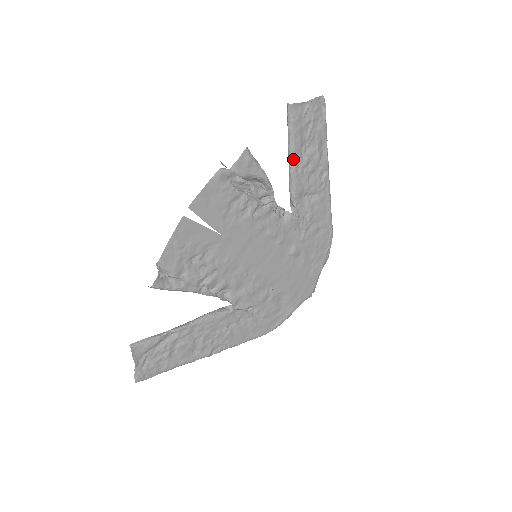
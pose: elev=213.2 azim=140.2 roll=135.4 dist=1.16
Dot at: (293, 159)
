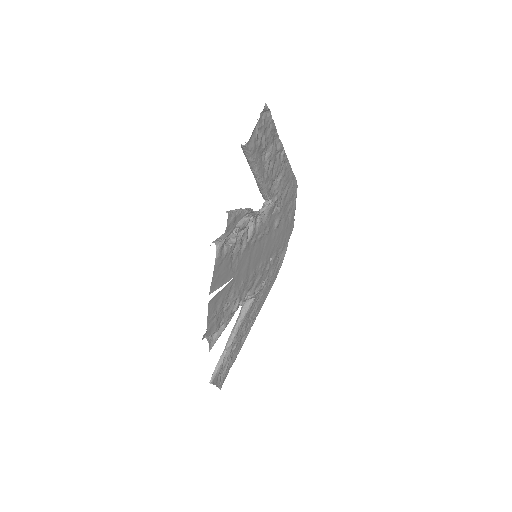
Dot at: (259, 176)
